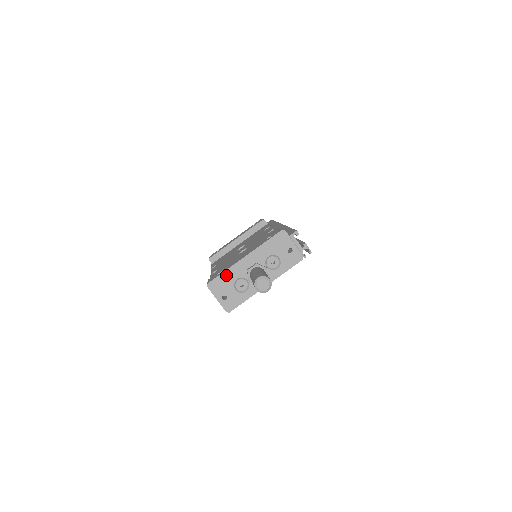
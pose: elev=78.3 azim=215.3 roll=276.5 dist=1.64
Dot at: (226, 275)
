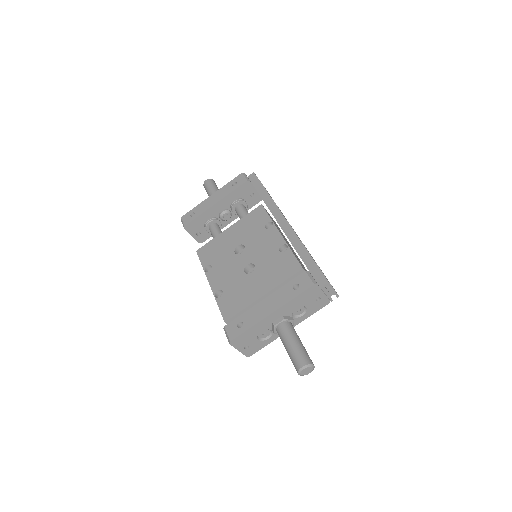
Dot at: (250, 331)
